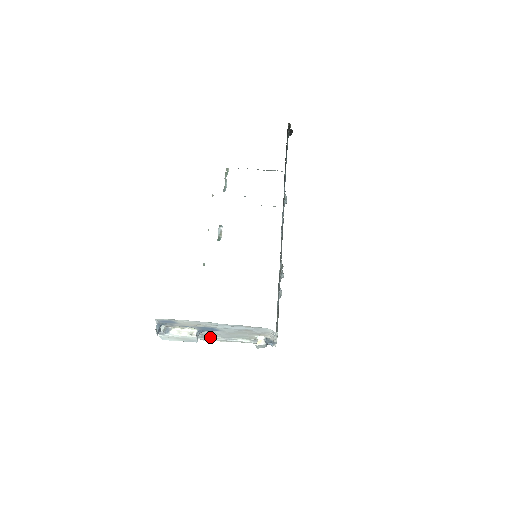
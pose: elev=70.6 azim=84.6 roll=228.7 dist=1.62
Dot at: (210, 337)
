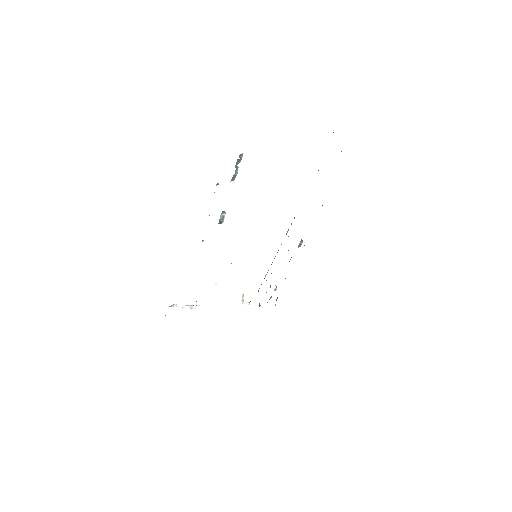
Dot at: occluded
